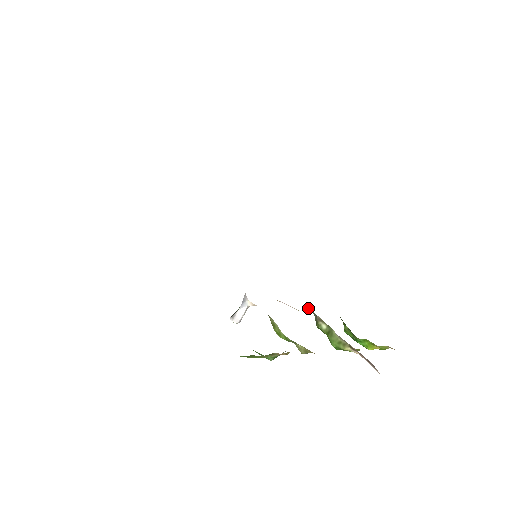
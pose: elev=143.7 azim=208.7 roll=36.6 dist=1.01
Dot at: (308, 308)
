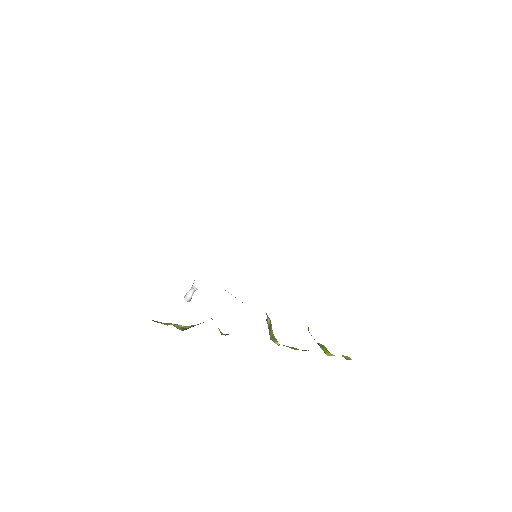
Dot at: occluded
